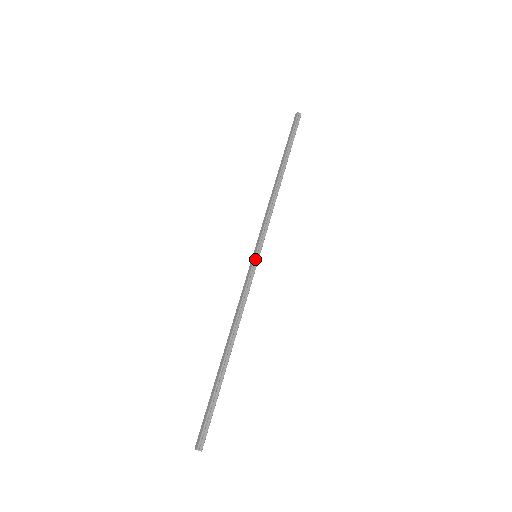
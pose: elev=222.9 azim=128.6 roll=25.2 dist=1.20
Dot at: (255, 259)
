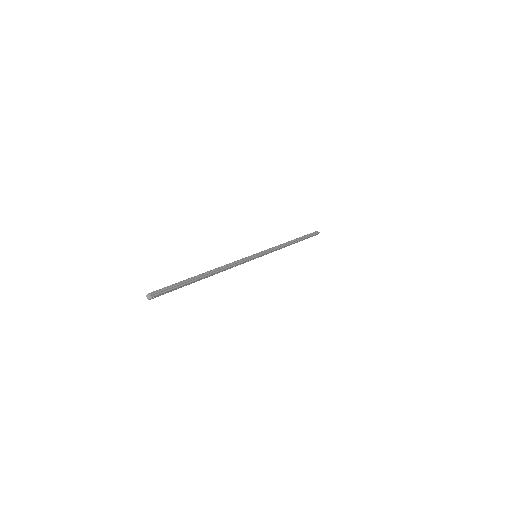
Dot at: (255, 254)
